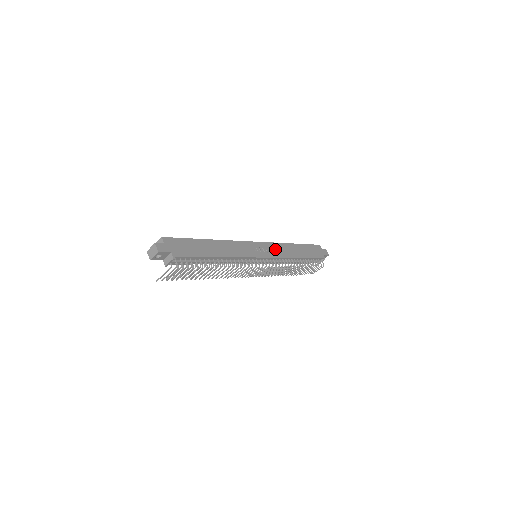
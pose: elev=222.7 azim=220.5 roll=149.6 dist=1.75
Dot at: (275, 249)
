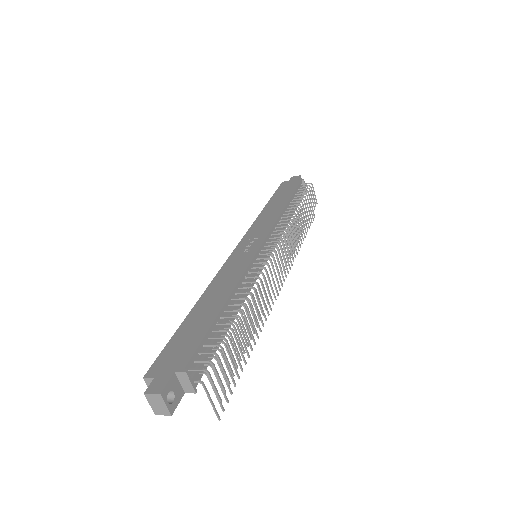
Dot at: (259, 229)
